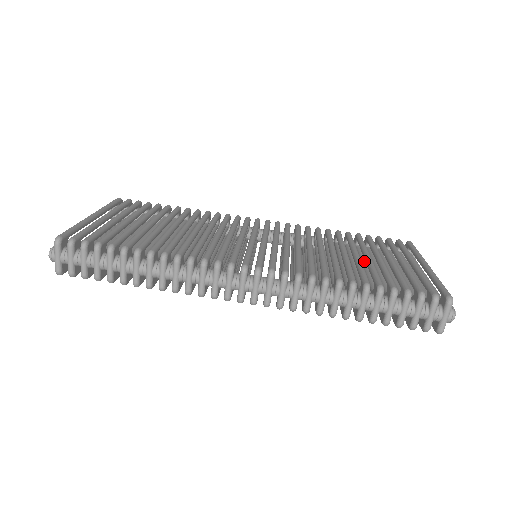
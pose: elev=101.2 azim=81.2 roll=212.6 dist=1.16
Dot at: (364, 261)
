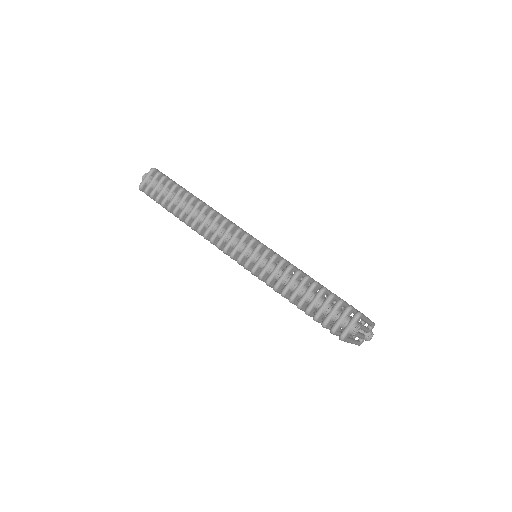
Dot at: occluded
